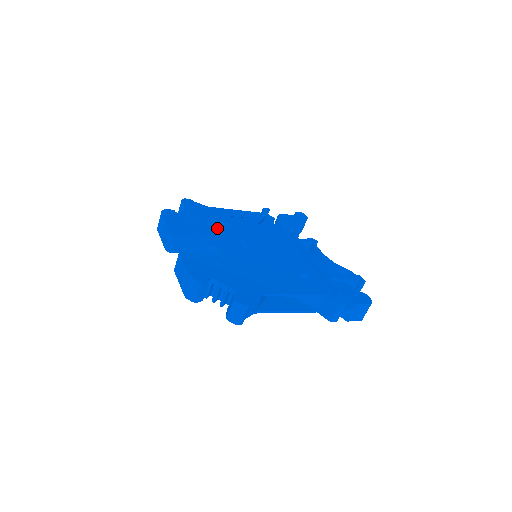
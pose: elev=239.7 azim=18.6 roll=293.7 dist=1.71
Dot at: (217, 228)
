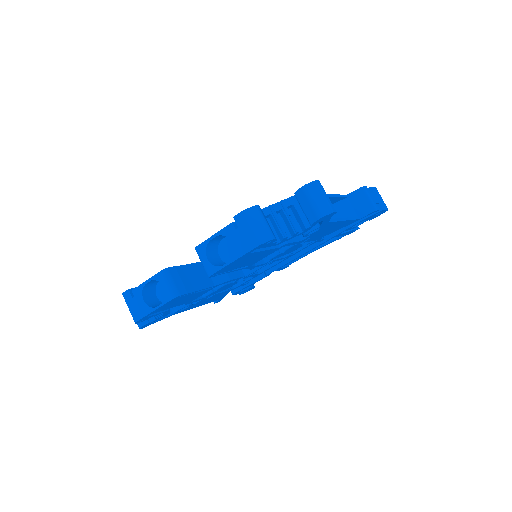
Dot at: occluded
